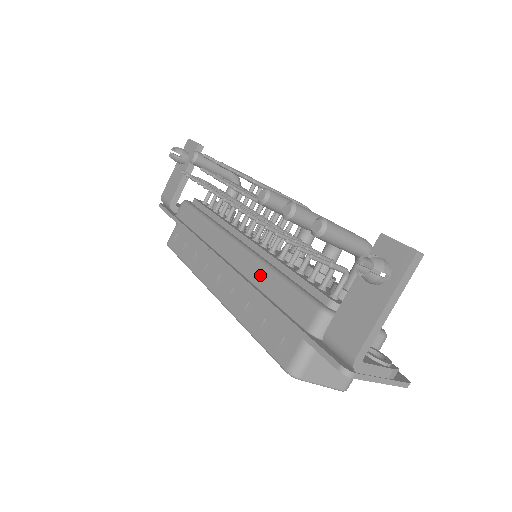
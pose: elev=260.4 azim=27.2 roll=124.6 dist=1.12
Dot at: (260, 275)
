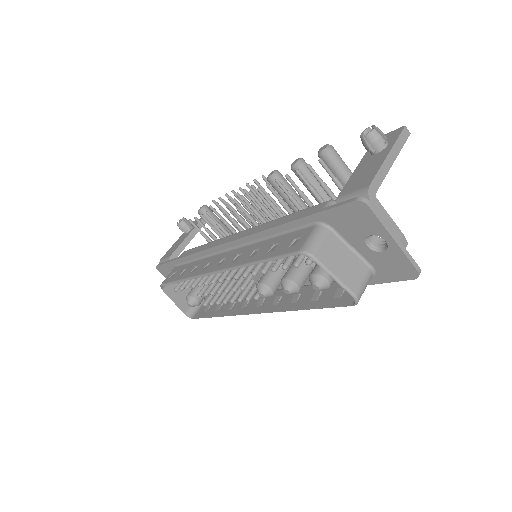
Dot at: (267, 226)
